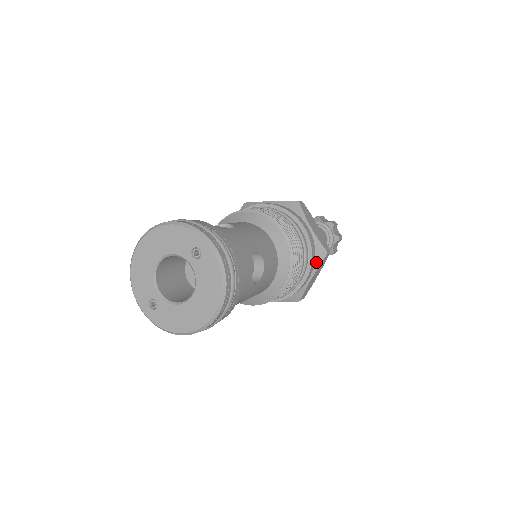
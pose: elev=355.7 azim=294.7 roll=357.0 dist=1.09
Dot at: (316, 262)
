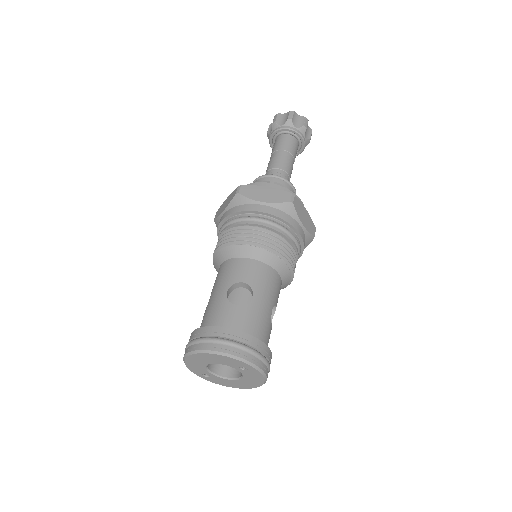
Dot at: (305, 246)
